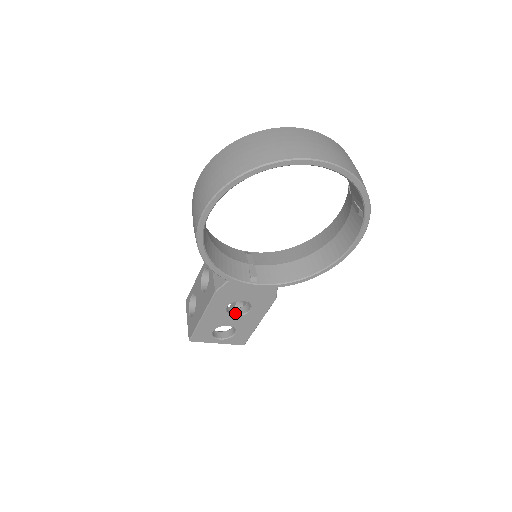
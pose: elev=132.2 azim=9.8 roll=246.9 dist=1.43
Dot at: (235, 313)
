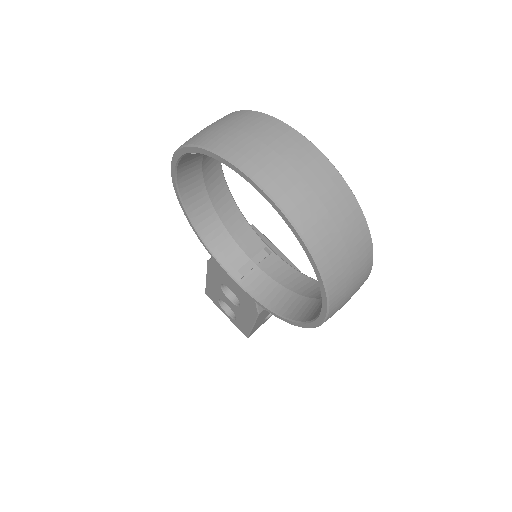
Dot at: (233, 298)
